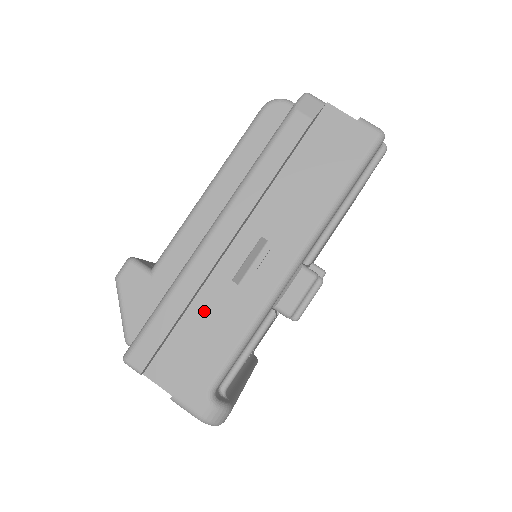
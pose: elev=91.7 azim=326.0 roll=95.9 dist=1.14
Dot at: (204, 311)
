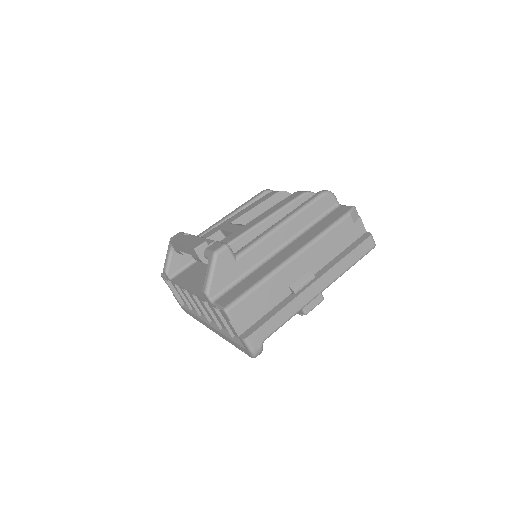
Dot at: (270, 297)
